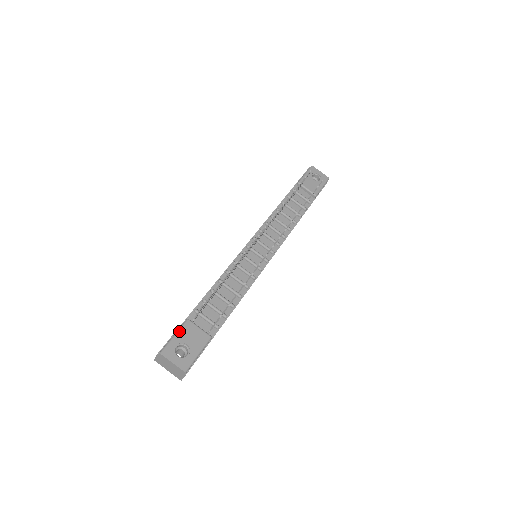
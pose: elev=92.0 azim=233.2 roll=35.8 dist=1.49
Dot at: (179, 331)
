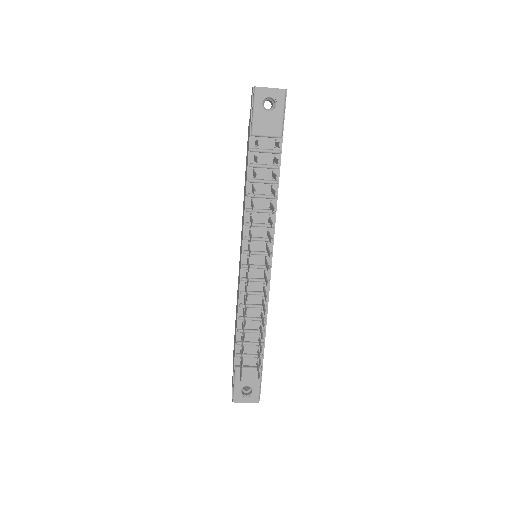
Dot at: (235, 381)
